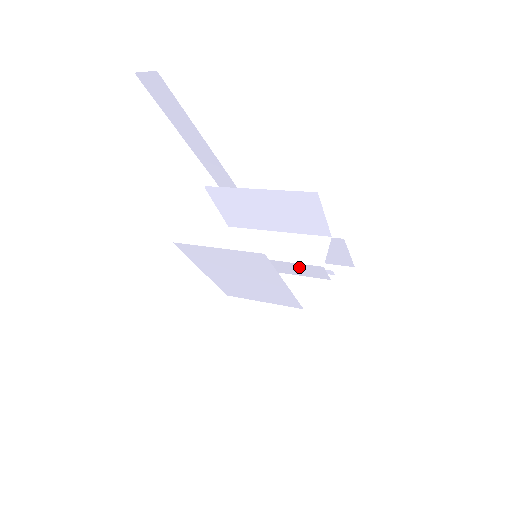
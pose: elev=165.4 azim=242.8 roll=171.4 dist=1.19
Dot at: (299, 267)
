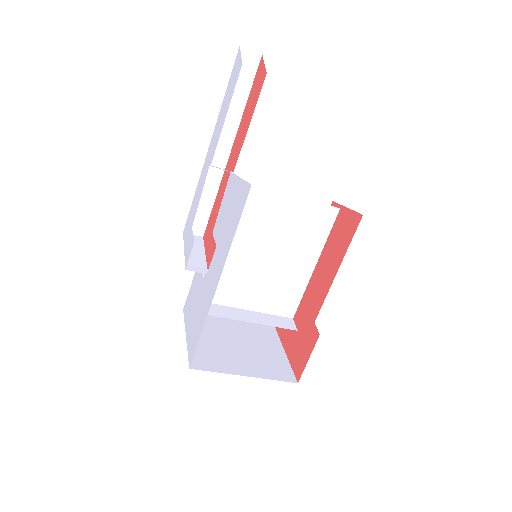
Dot at: occluded
